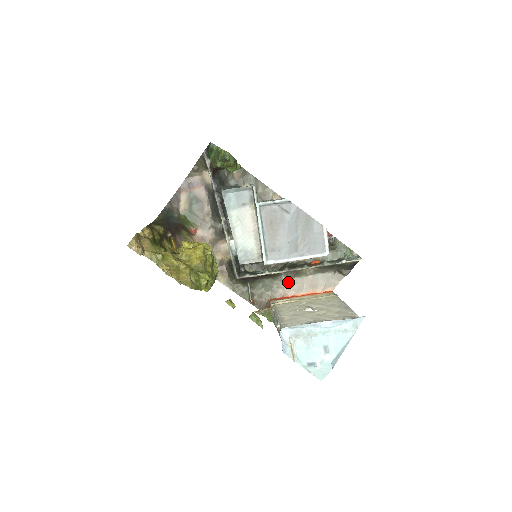
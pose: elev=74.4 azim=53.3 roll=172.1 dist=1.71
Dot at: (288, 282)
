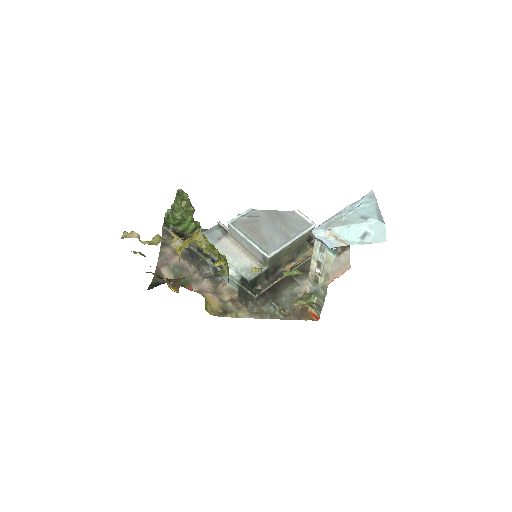
Dot at: (306, 283)
